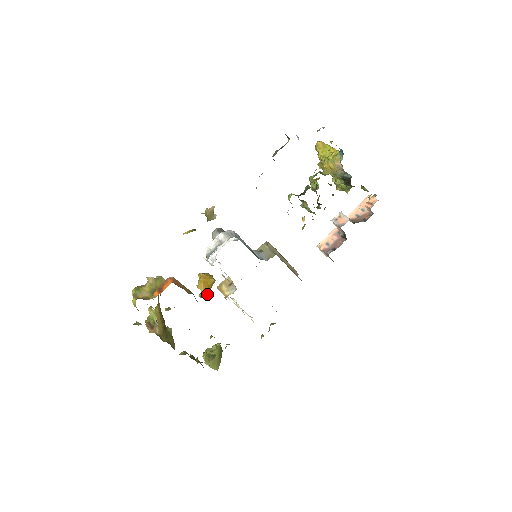
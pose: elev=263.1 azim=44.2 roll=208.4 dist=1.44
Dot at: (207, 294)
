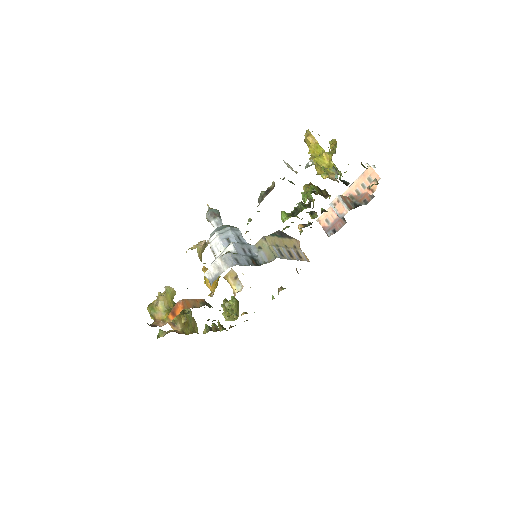
Dot at: occluded
